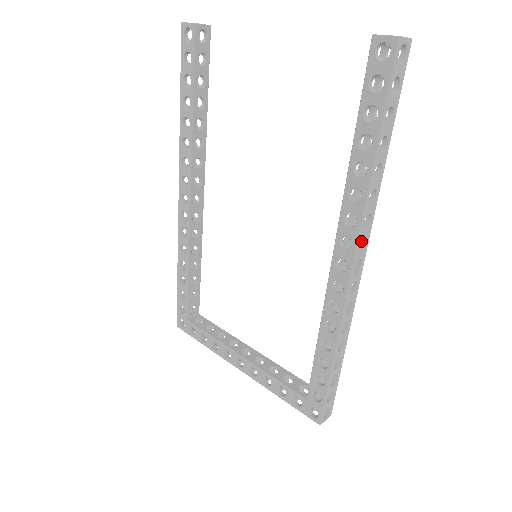
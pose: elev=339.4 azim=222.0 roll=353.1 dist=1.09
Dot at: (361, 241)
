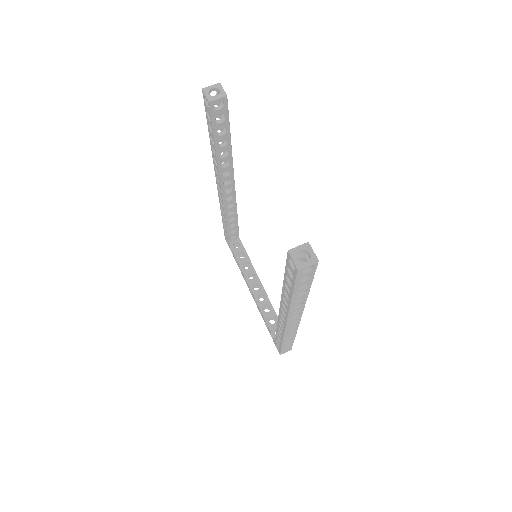
Dot at: occluded
